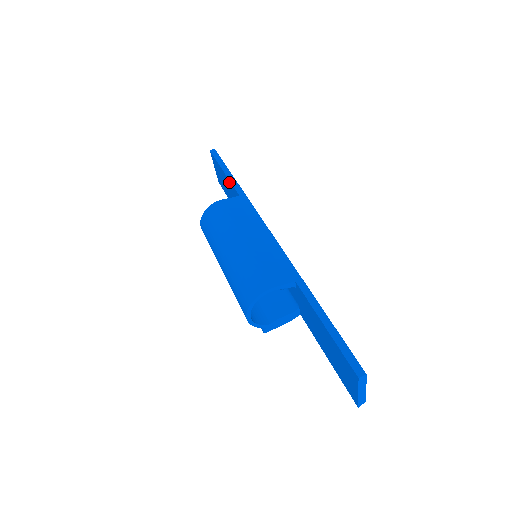
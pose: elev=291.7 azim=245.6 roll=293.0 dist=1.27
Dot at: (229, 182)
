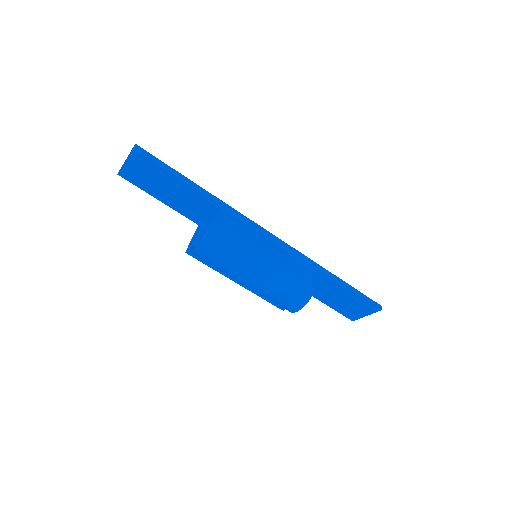
Dot at: (191, 189)
